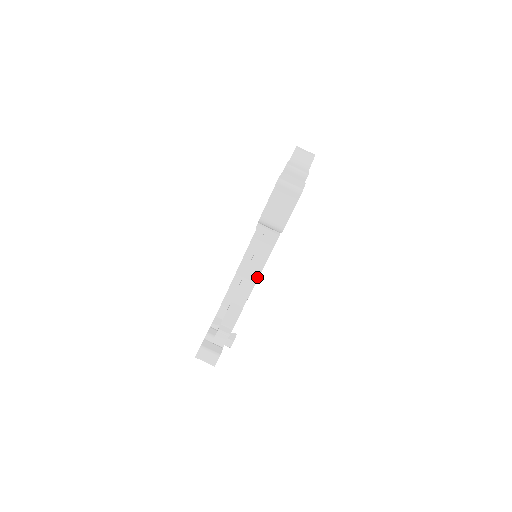
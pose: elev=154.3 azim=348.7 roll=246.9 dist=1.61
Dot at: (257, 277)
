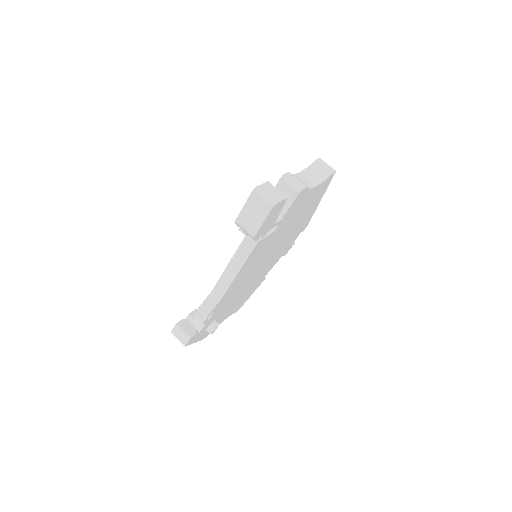
Dot at: (235, 276)
